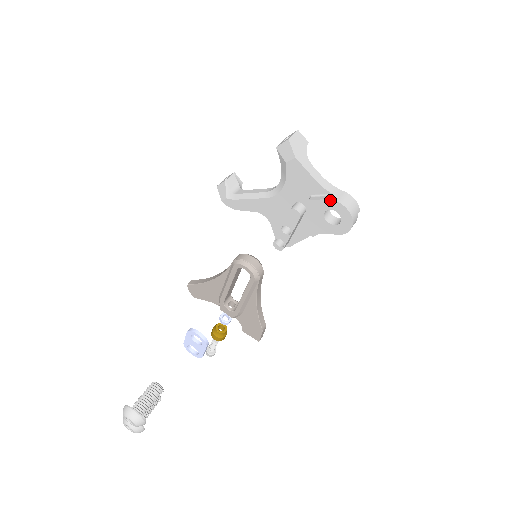
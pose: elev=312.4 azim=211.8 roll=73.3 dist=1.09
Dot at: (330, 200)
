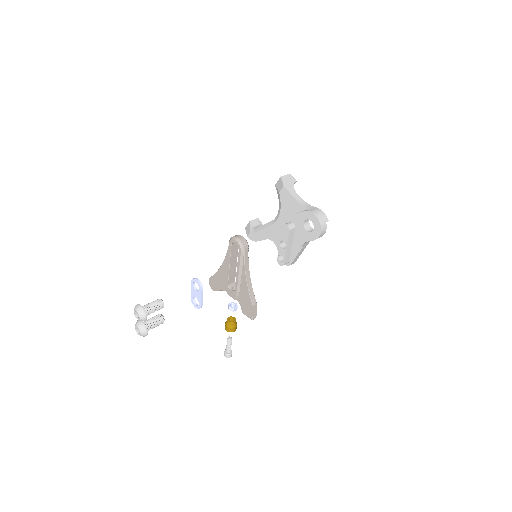
Dot at: (305, 211)
